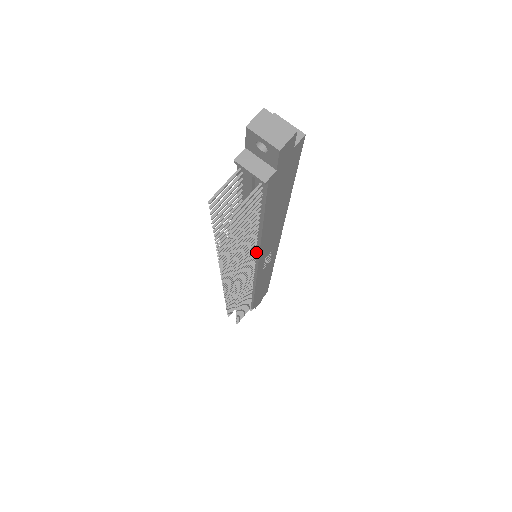
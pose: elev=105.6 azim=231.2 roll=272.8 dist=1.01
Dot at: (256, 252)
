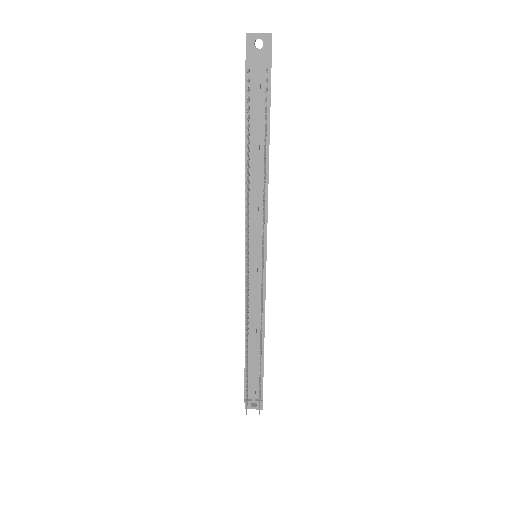
Dot at: occluded
